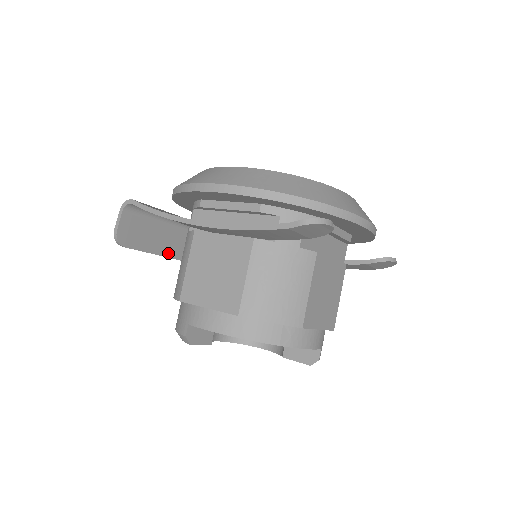
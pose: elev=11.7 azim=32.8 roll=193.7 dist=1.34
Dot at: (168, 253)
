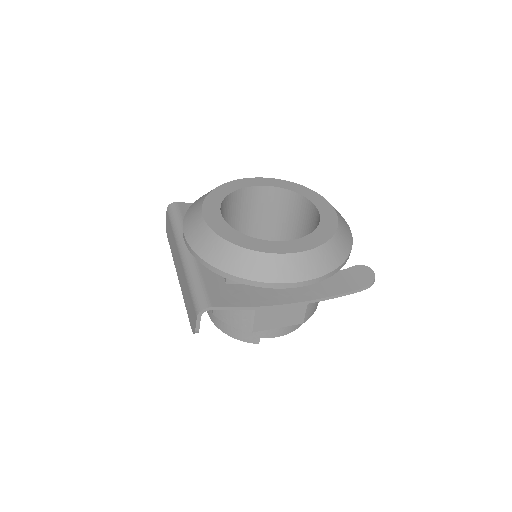
Dot at: occluded
